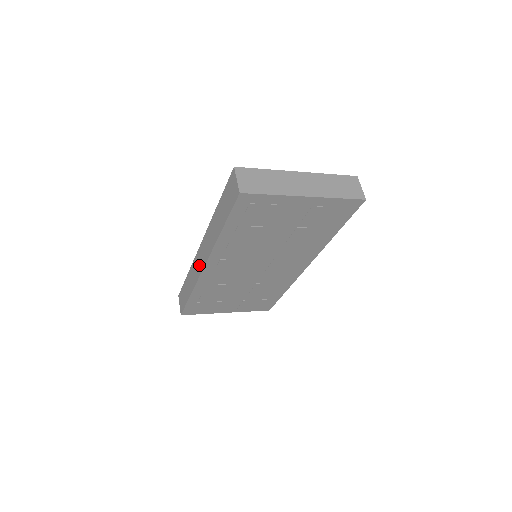
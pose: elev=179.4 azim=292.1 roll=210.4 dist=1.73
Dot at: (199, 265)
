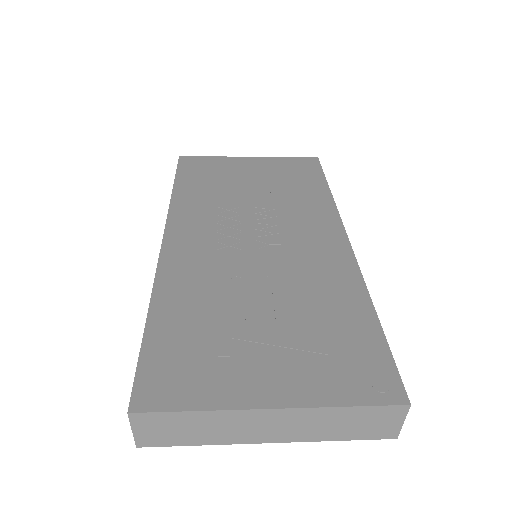
Dot at: occluded
